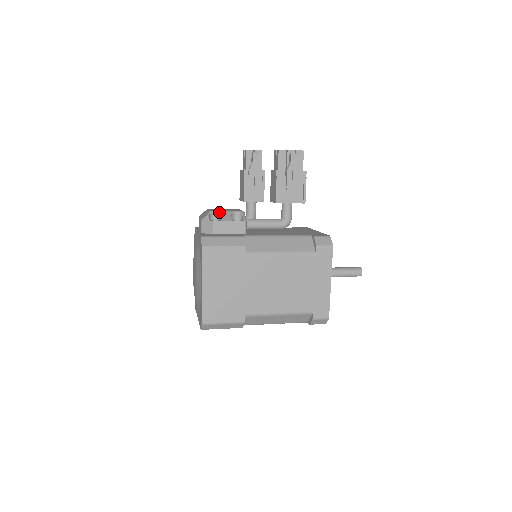
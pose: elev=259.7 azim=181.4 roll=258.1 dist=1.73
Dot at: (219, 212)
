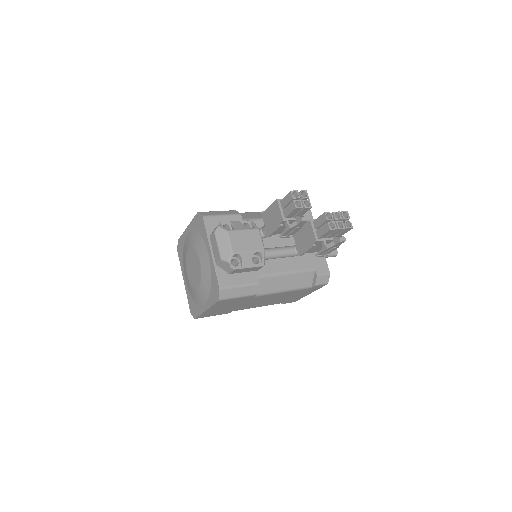
Dot at: (241, 255)
